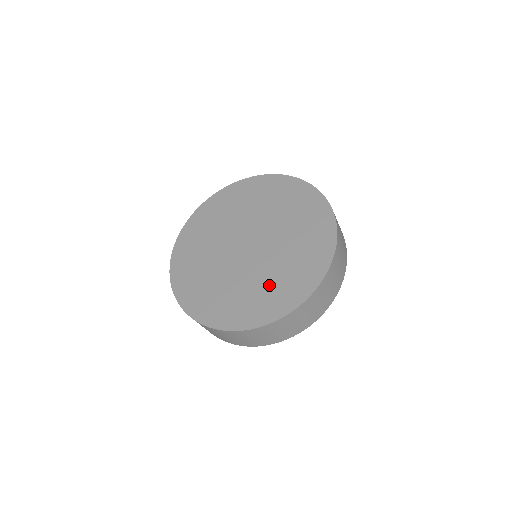
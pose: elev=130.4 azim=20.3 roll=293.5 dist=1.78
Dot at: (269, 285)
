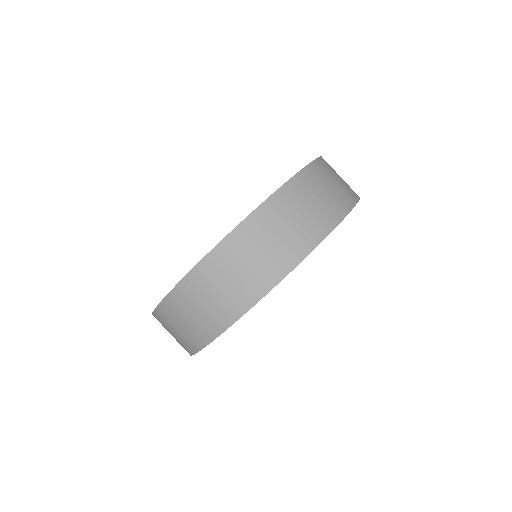
Dot at: occluded
